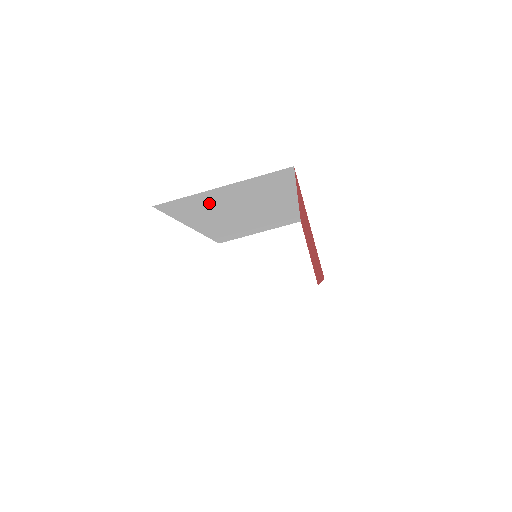
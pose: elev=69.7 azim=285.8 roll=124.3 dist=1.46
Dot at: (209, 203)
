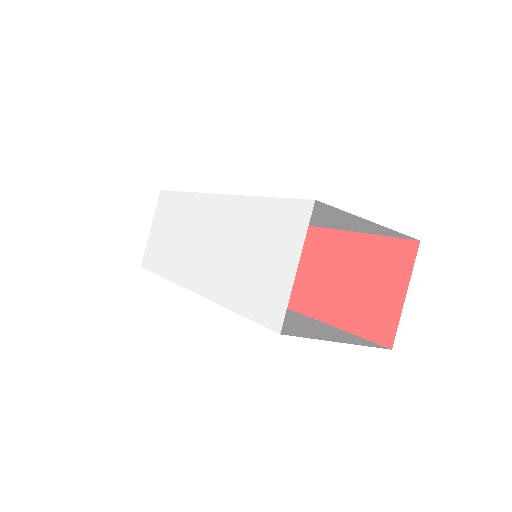
Dot at: (317, 211)
